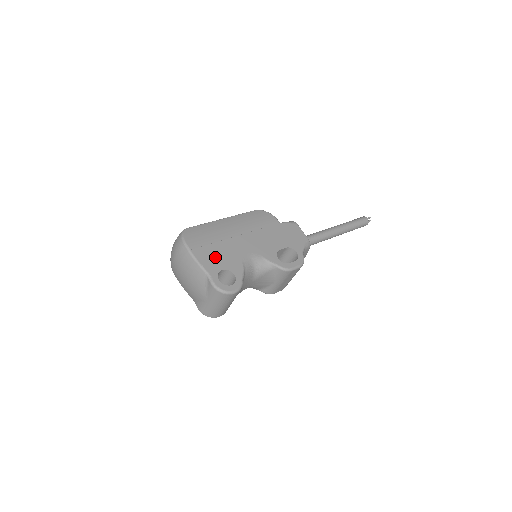
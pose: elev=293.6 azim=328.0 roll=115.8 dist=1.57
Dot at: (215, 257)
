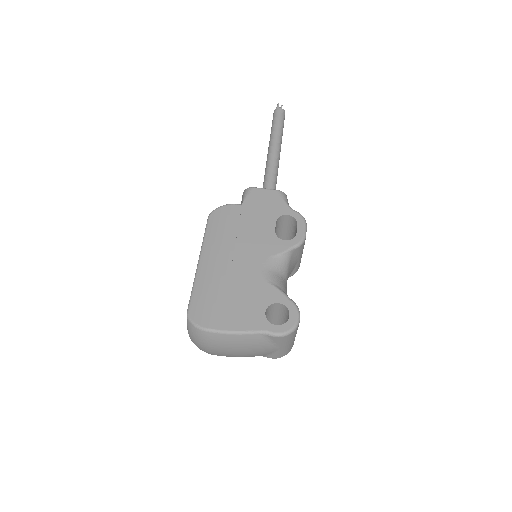
Dot at: (245, 309)
